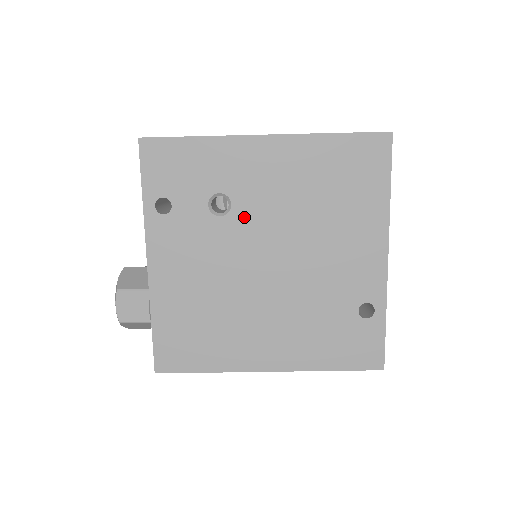
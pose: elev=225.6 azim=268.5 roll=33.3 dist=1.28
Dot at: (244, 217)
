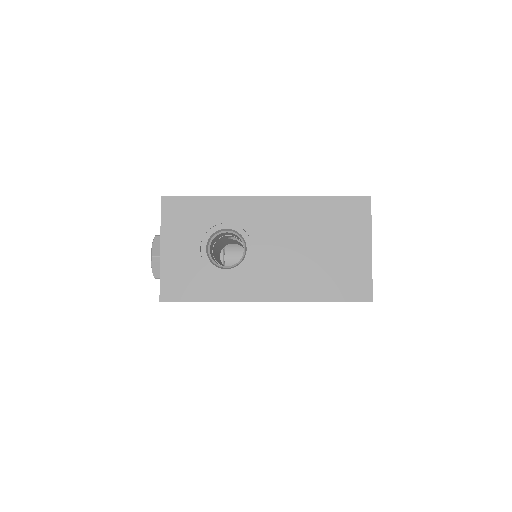
Dot at: occluded
